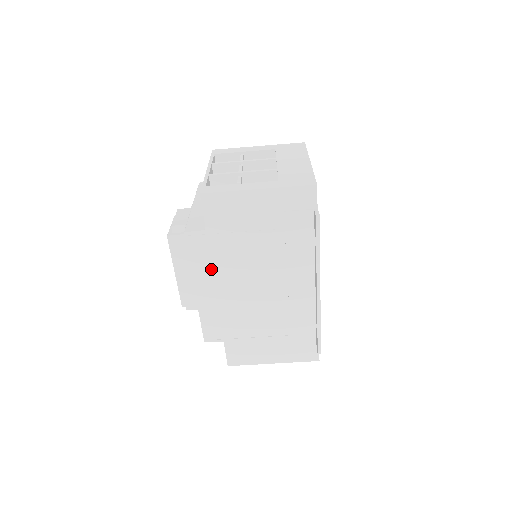
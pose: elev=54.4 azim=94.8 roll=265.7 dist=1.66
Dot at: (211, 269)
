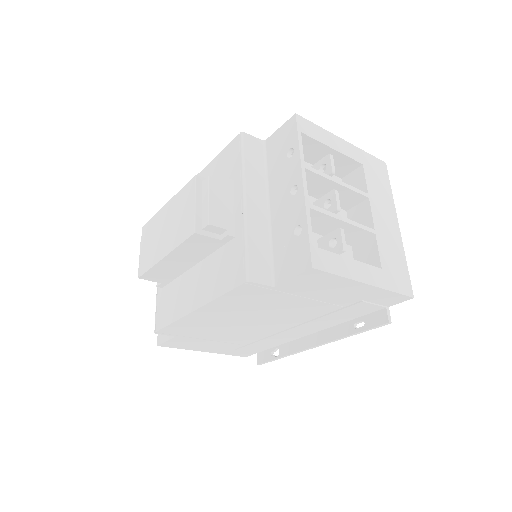
Dot at: (235, 305)
